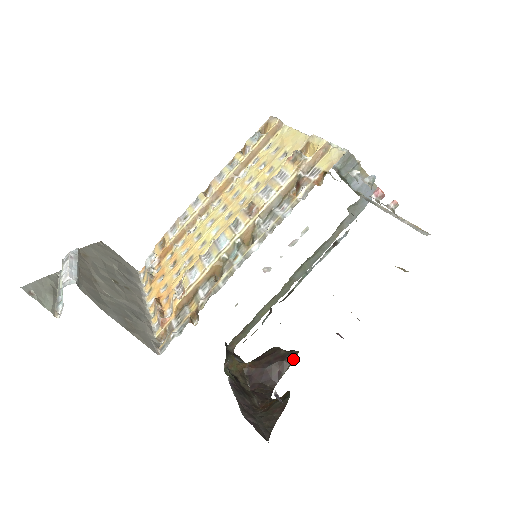
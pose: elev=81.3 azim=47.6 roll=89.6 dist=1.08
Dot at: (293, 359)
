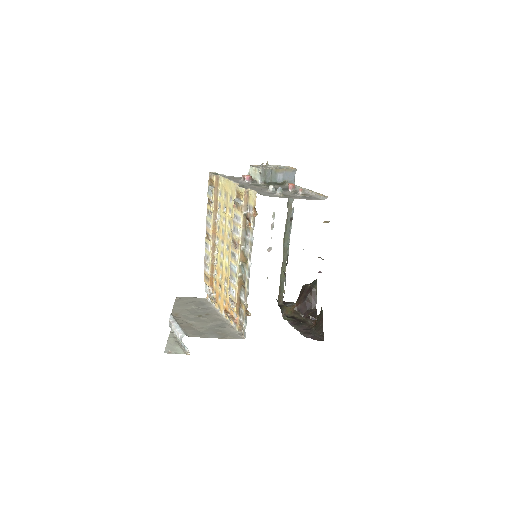
Dot at: (316, 286)
